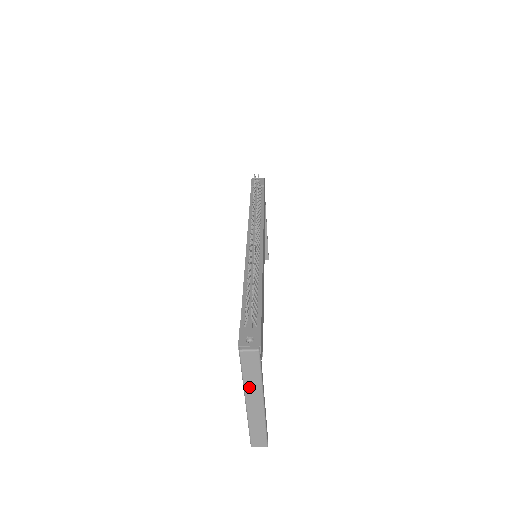
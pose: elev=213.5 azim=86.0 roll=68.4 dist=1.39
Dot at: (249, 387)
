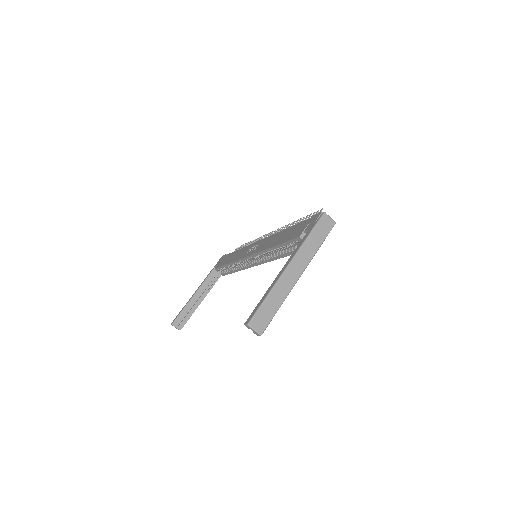
Dot at: (305, 250)
